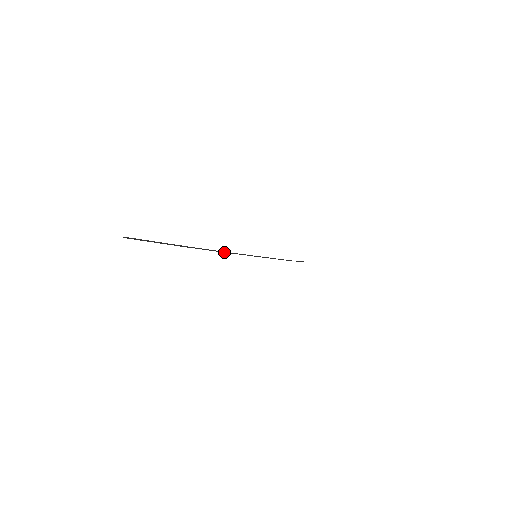
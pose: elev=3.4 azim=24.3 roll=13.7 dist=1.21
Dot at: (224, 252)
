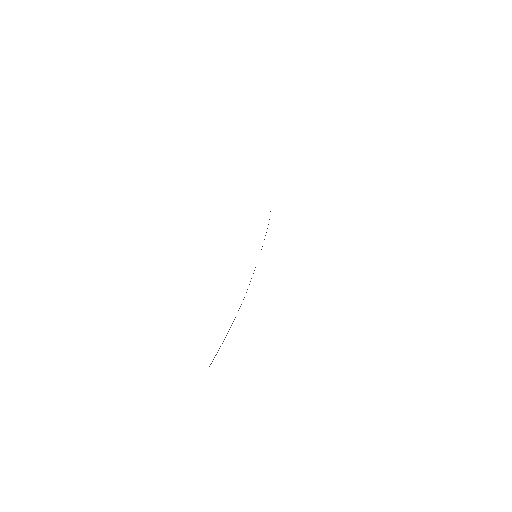
Dot at: occluded
